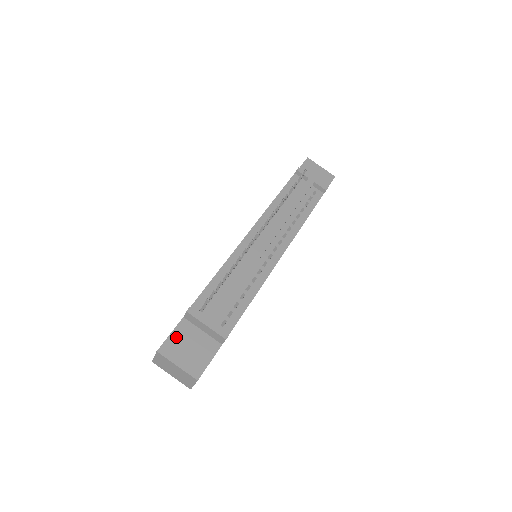
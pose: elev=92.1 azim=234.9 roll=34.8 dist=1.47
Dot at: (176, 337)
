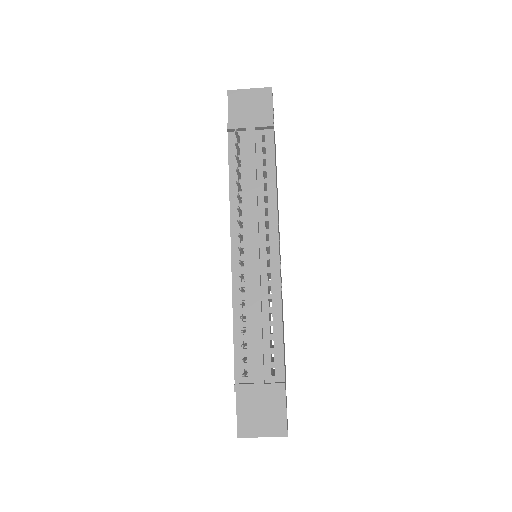
Dot at: (243, 413)
